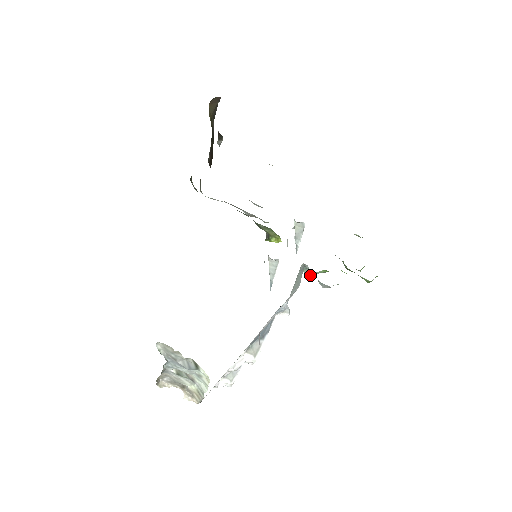
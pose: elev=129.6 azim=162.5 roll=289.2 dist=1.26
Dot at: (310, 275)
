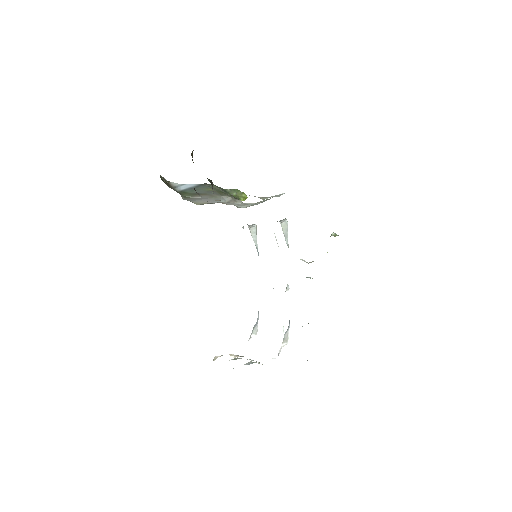
Dot at: occluded
